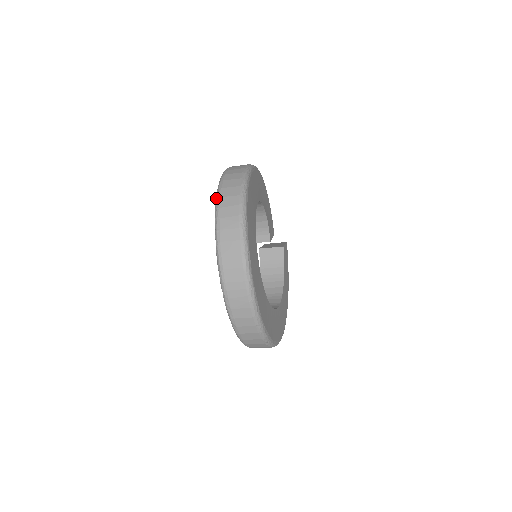
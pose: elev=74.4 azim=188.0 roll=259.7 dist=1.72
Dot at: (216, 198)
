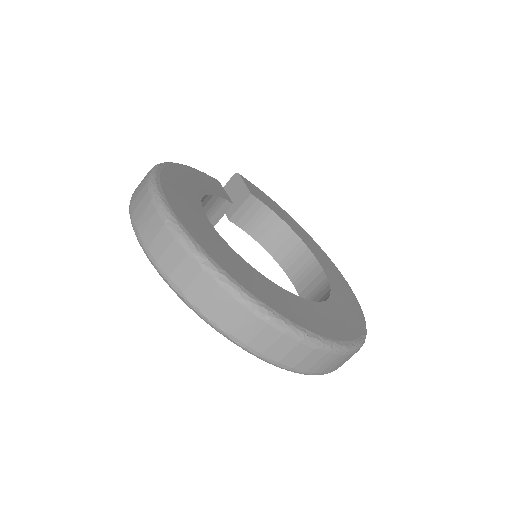
Dot at: occluded
